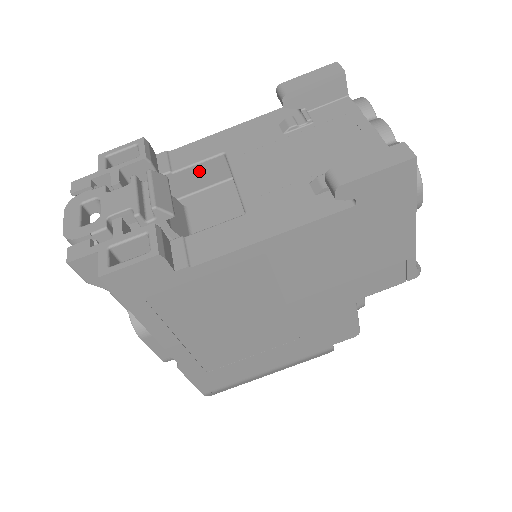
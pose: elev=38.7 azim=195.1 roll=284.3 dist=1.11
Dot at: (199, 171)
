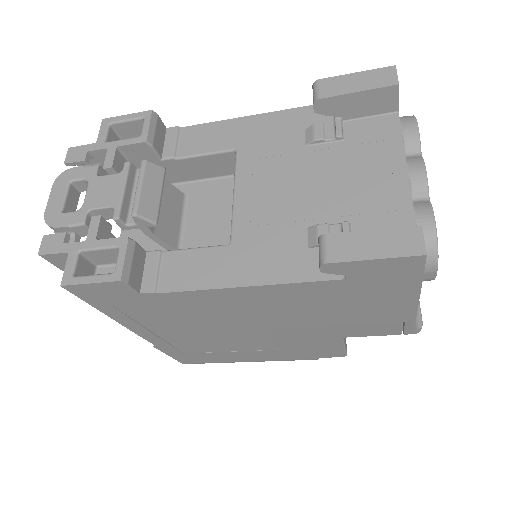
Dot at: (206, 162)
